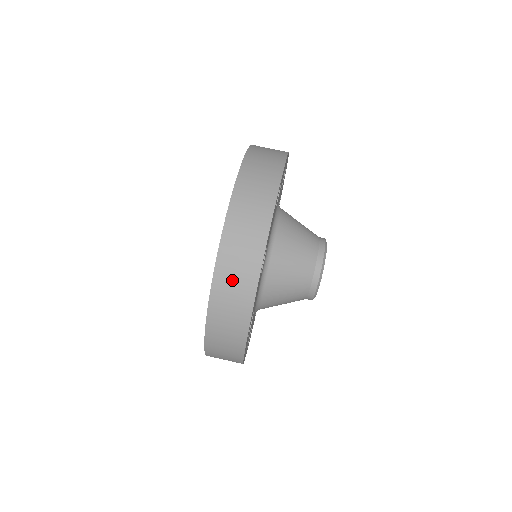
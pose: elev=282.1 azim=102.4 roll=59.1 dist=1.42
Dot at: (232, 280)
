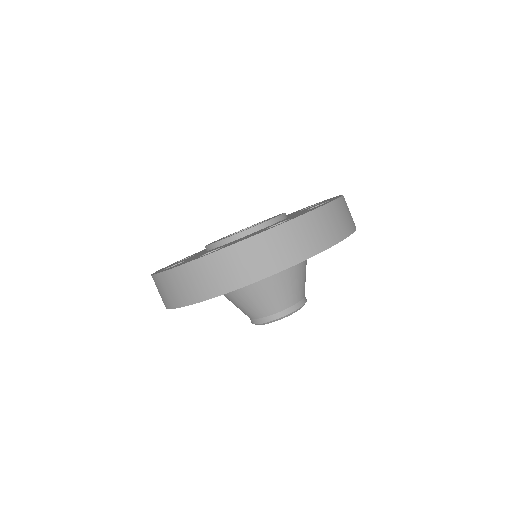
Dot at: (189, 281)
